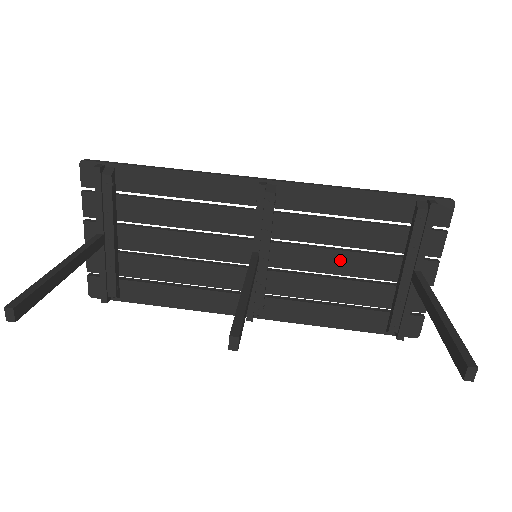
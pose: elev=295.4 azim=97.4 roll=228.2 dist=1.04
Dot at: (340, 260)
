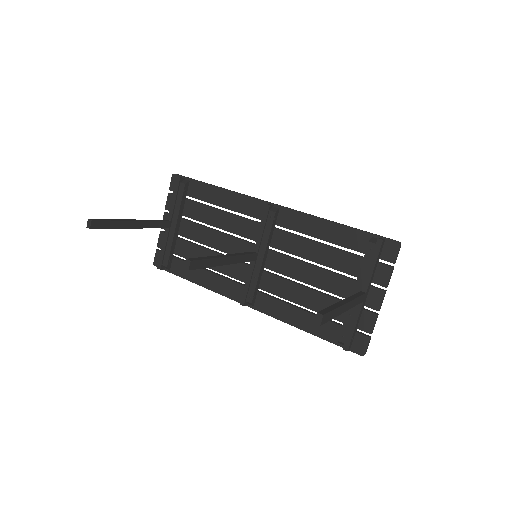
Dot at: (313, 273)
